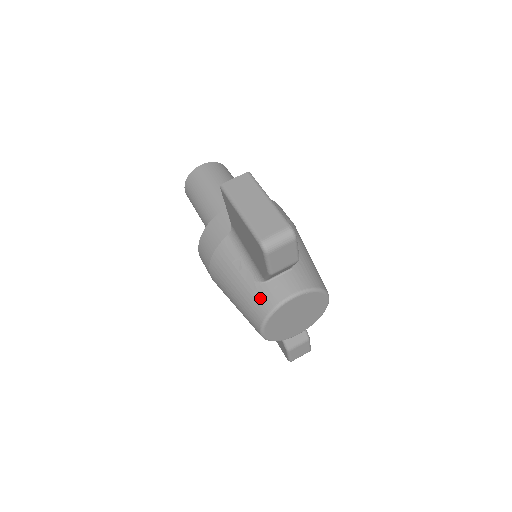
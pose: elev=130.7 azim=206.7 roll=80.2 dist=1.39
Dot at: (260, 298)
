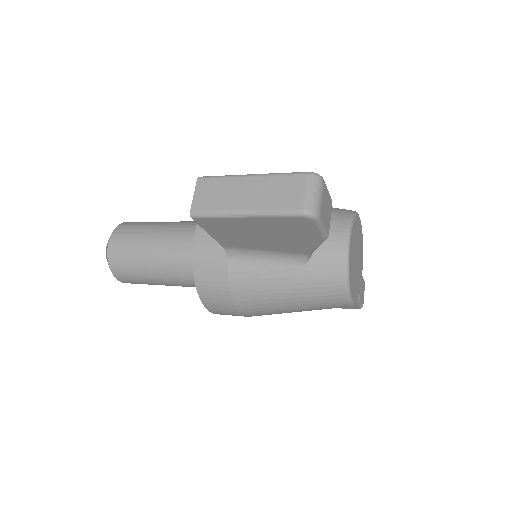
Dot at: (323, 275)
